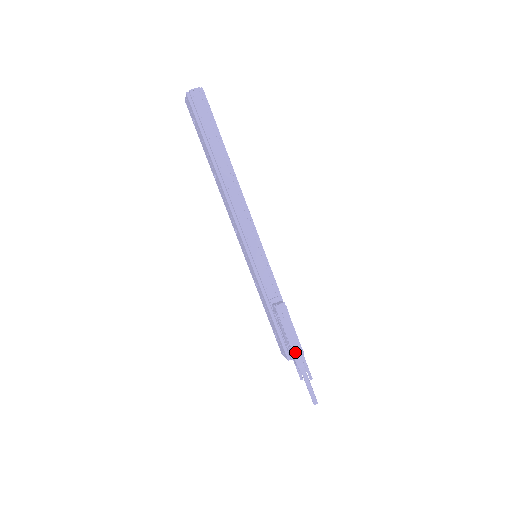
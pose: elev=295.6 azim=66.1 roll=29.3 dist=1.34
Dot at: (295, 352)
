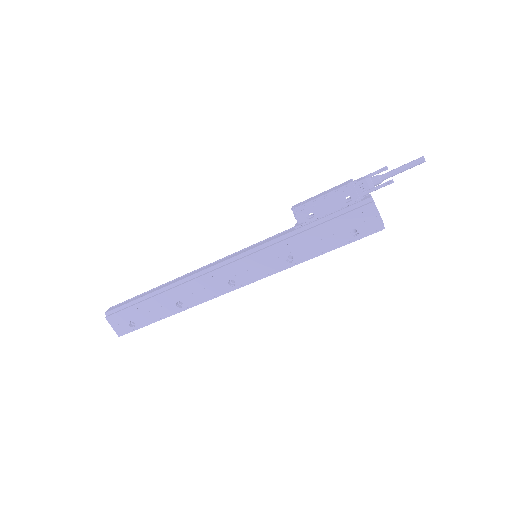
Dot at: (347, 184)
